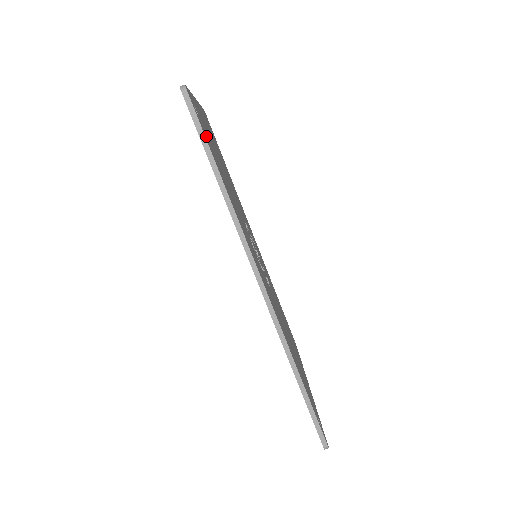
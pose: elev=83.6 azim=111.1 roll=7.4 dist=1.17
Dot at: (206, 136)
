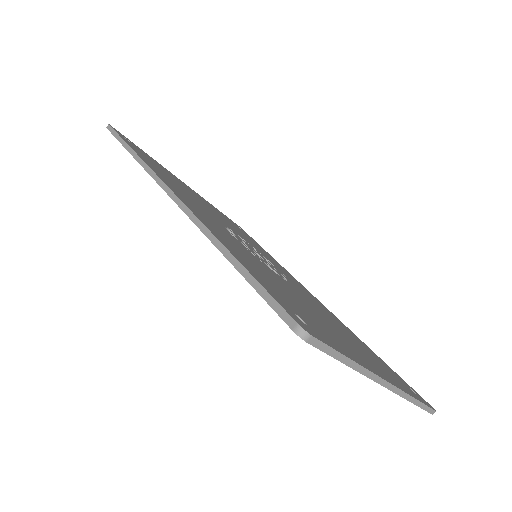
Dot at: (134, 147)
